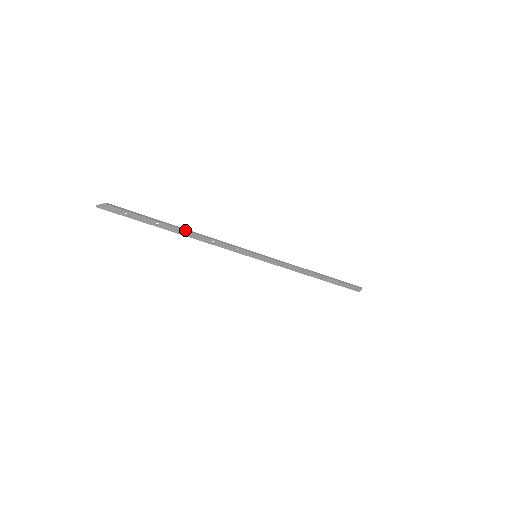
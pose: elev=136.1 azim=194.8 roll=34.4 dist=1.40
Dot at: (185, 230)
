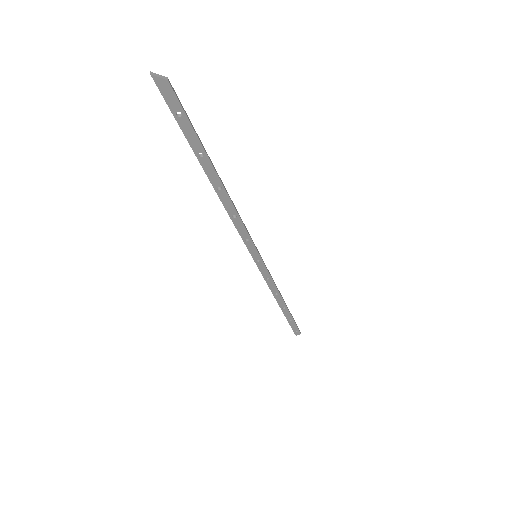
Dot at: (222, 183)
